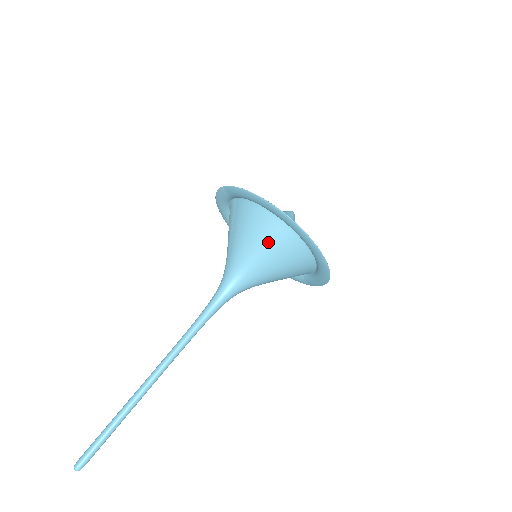
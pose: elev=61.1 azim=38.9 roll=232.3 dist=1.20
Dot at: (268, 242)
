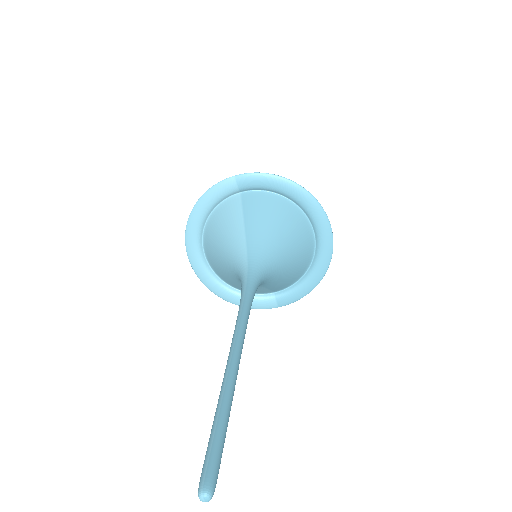
Dot at: (290, 229)
